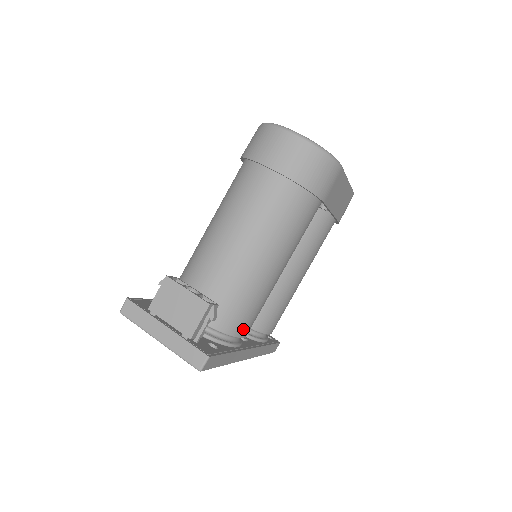
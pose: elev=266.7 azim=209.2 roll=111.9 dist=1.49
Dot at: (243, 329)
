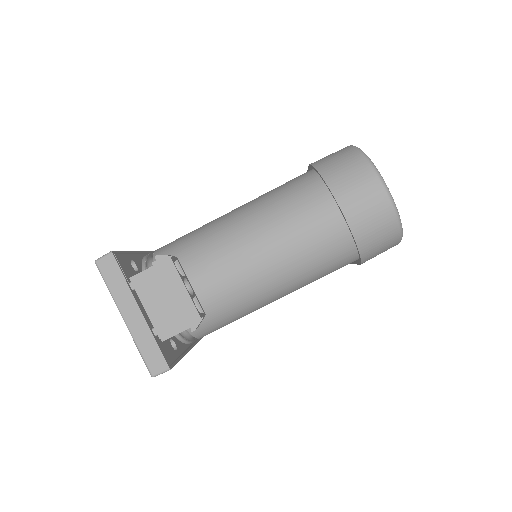
Dot at: (208, 333)
